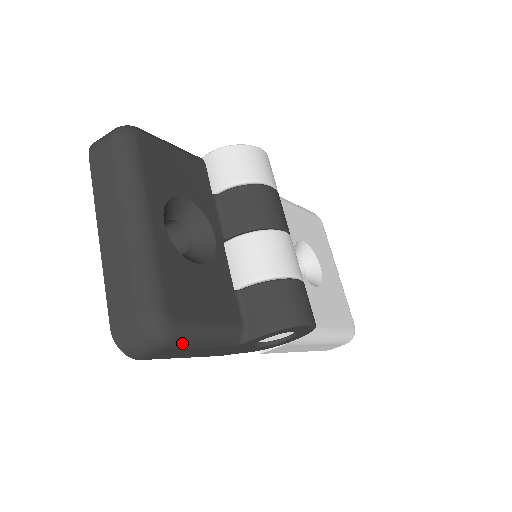
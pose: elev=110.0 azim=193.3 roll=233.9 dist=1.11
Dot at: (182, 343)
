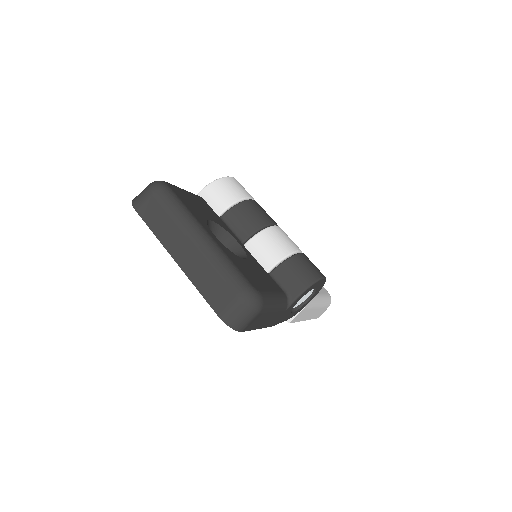
Dot at: (266, 308)
